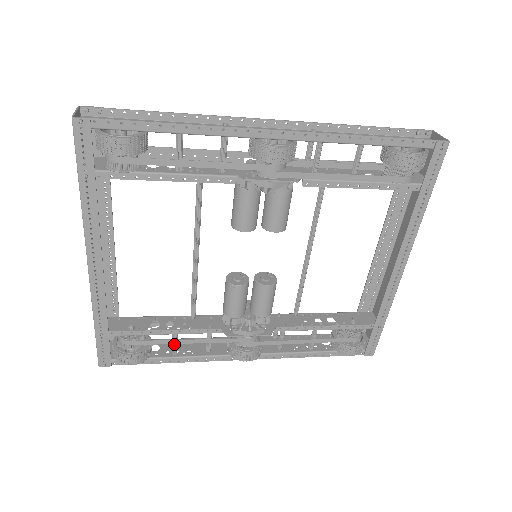
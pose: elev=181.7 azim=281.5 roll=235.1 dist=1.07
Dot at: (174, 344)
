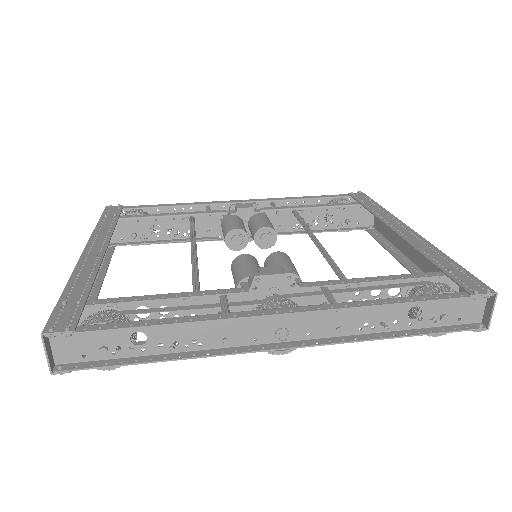
Dot at: occluded
